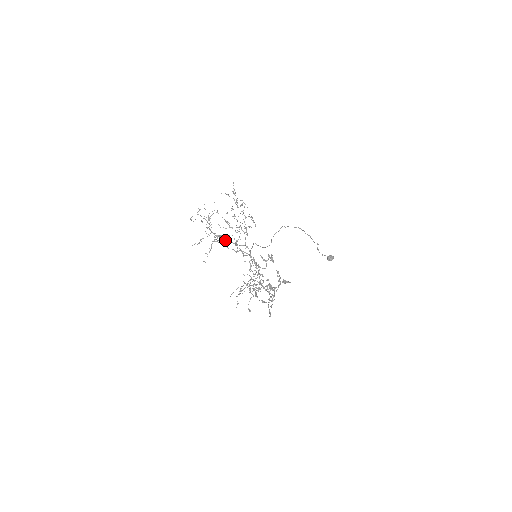
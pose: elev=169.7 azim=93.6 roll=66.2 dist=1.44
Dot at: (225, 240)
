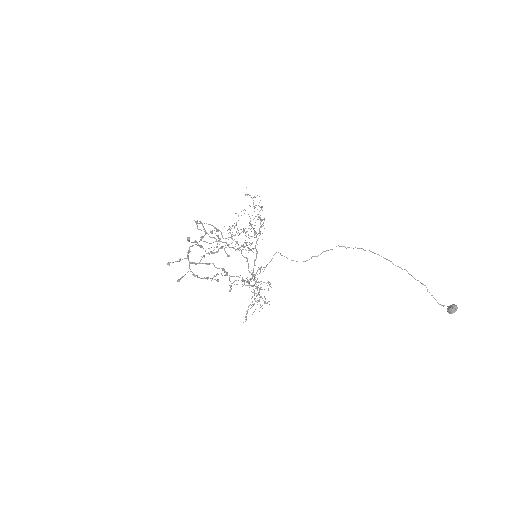
Dot at: (243, 246)
